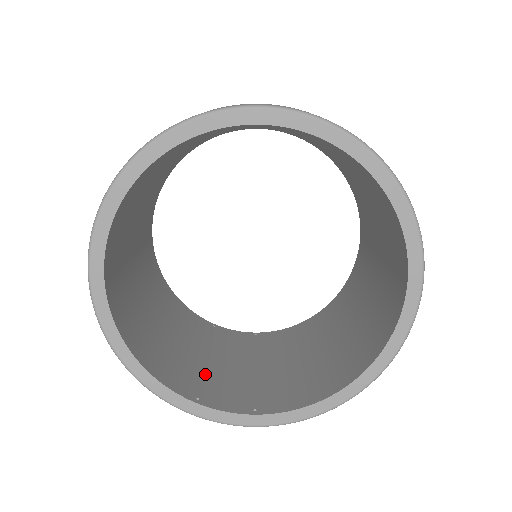
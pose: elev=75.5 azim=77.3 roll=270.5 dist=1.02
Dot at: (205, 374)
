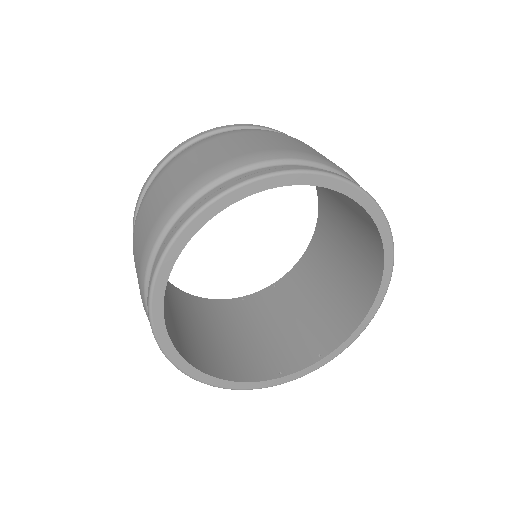
Dot at: (270, 349)
